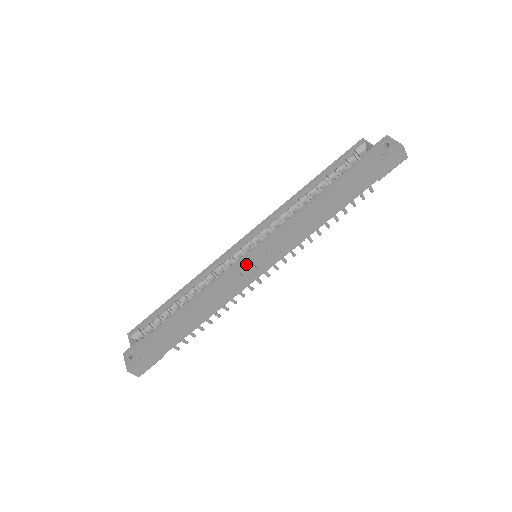
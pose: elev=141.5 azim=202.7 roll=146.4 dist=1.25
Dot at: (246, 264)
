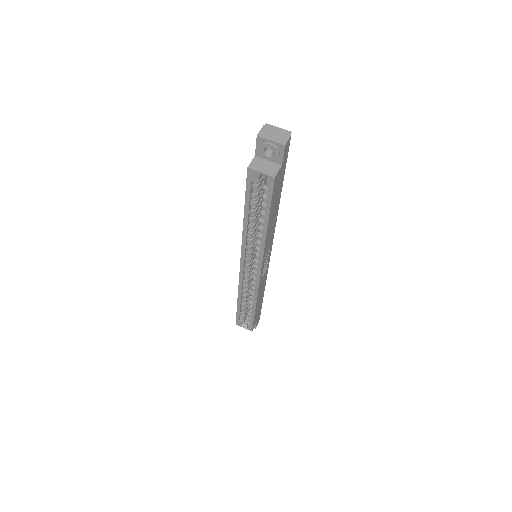
Dot at: (262, 274)
